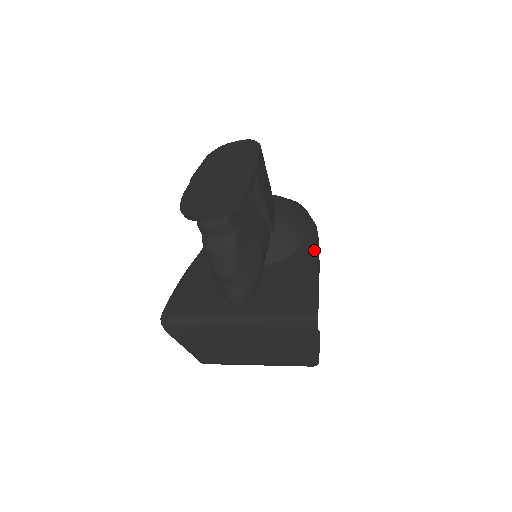
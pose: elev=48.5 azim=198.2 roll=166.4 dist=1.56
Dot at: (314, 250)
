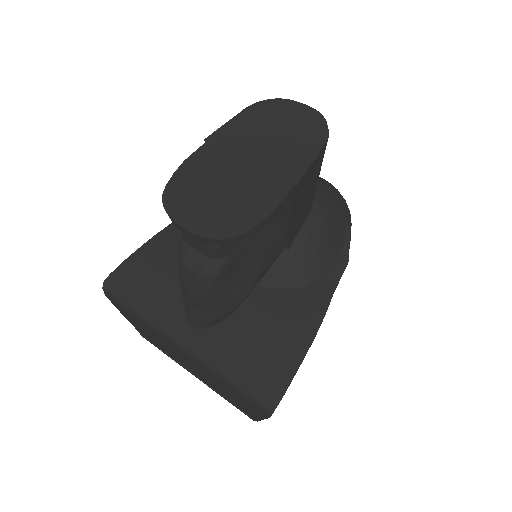
Dot at: (325, 301)
